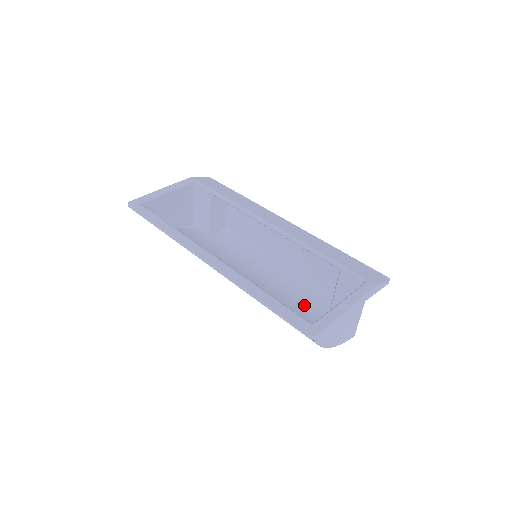
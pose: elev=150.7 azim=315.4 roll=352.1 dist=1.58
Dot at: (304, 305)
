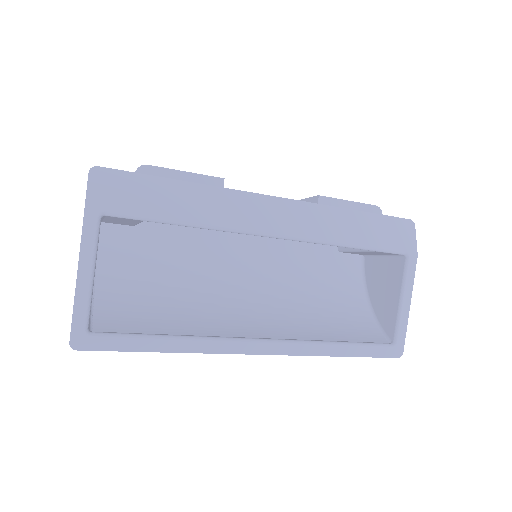
Dot at: (315, 259)
